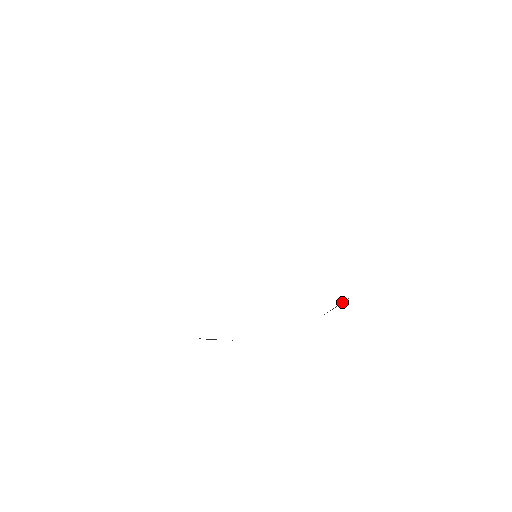
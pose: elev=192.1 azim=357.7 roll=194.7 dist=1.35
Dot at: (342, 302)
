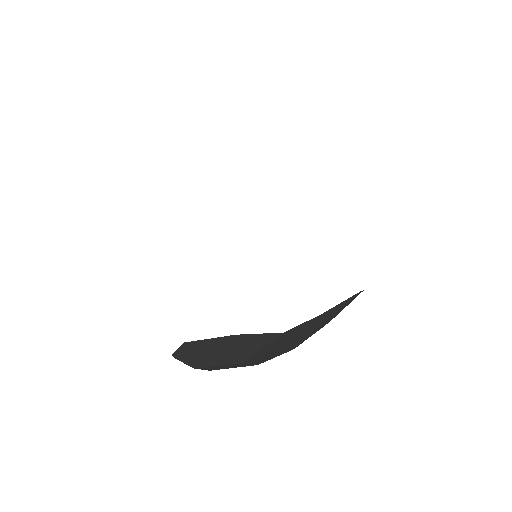
Dot at: occluded
